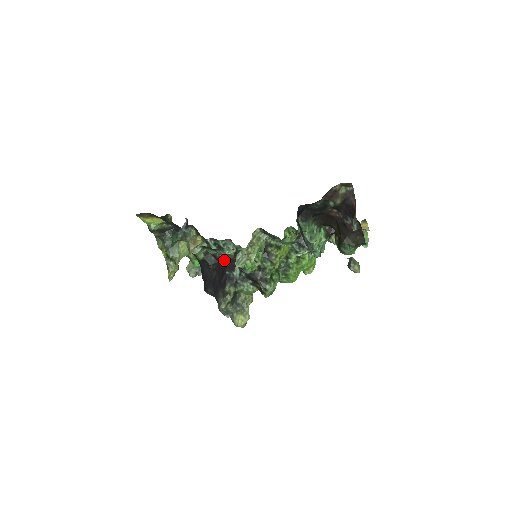
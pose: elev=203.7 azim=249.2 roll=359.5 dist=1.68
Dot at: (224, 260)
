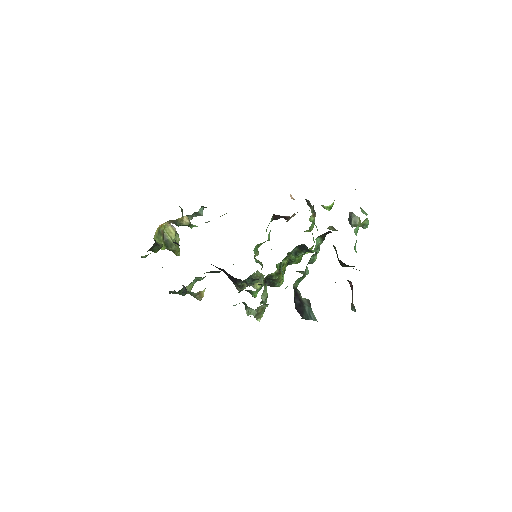
Dot at: (229, 274)
